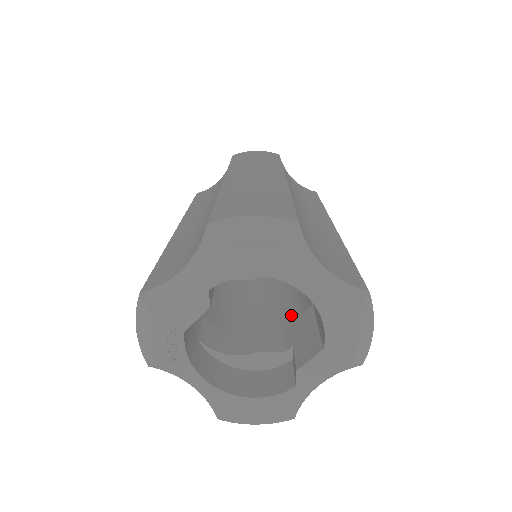
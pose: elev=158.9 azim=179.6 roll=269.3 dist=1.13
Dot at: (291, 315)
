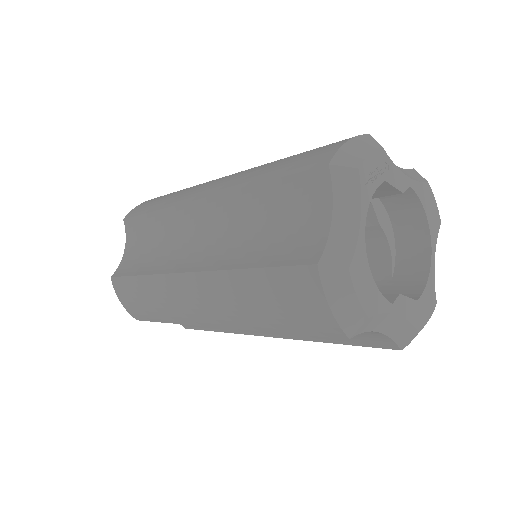
Dot at: occluded
